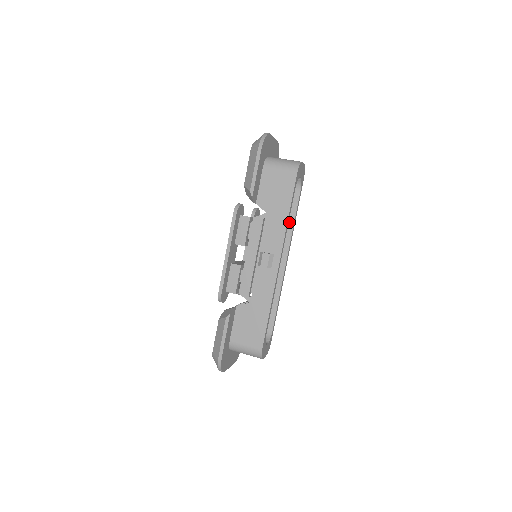
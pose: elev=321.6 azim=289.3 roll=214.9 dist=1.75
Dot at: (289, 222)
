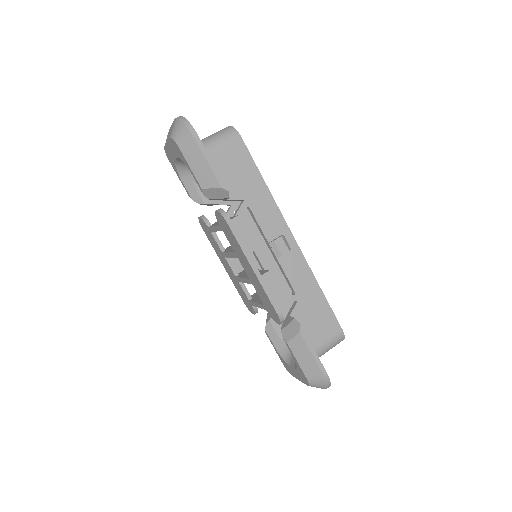
Dot at: occluded
